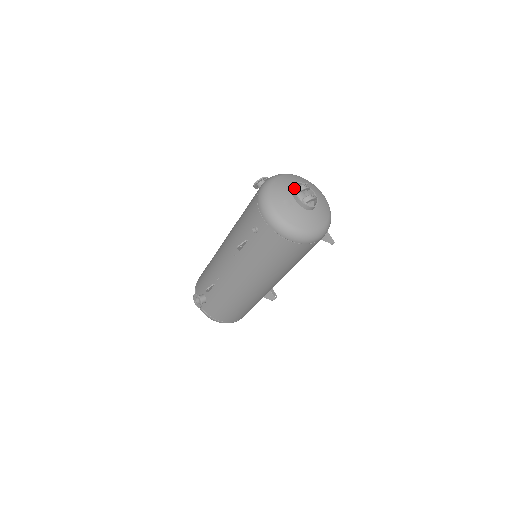
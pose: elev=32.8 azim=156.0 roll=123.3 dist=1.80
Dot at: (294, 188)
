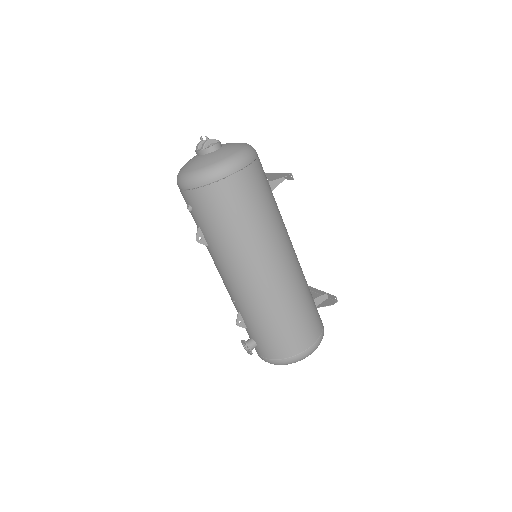
Dot at: (195, 150)
